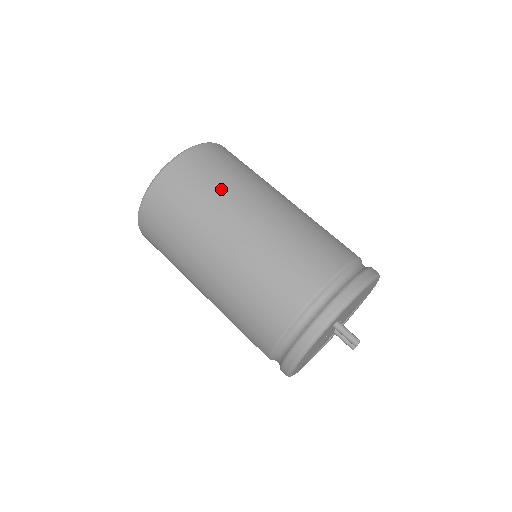
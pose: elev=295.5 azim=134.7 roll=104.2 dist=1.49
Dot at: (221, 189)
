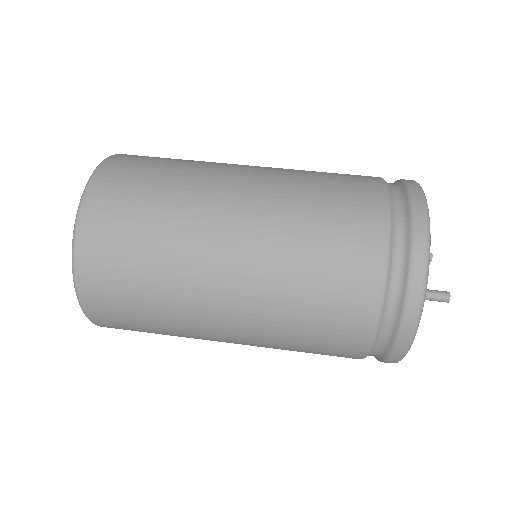
Dot at: (164, 268)
